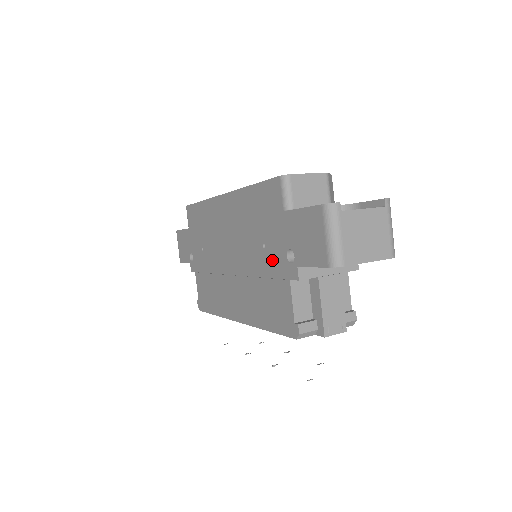
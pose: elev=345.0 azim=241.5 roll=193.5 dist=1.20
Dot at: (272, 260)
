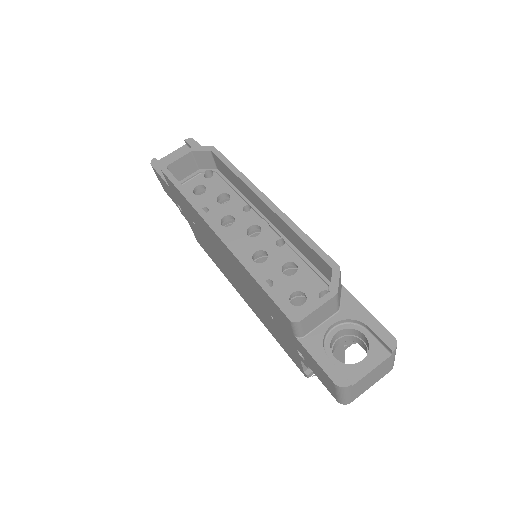
Dot at: (281, 333)
